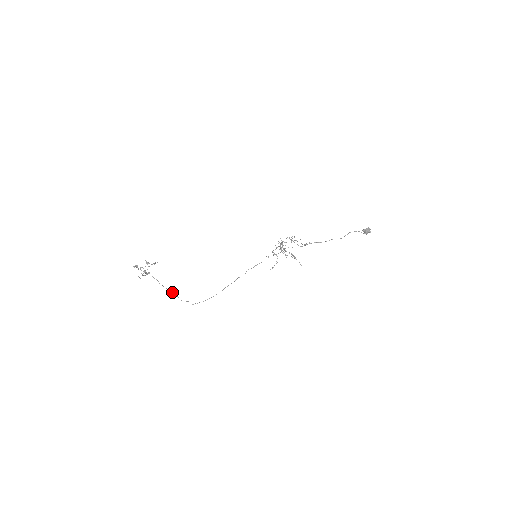
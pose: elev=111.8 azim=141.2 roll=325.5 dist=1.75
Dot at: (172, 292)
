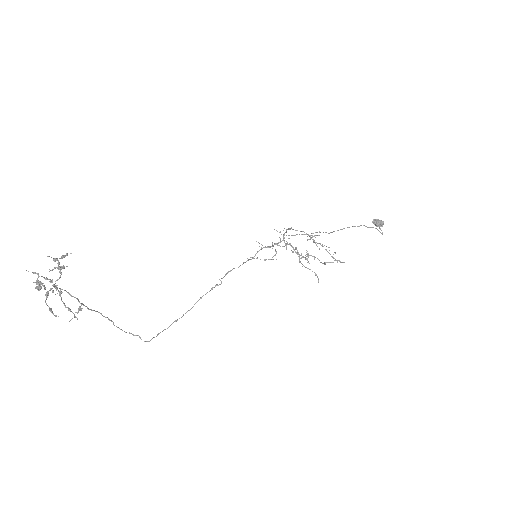
Dot at: (103, 316)
